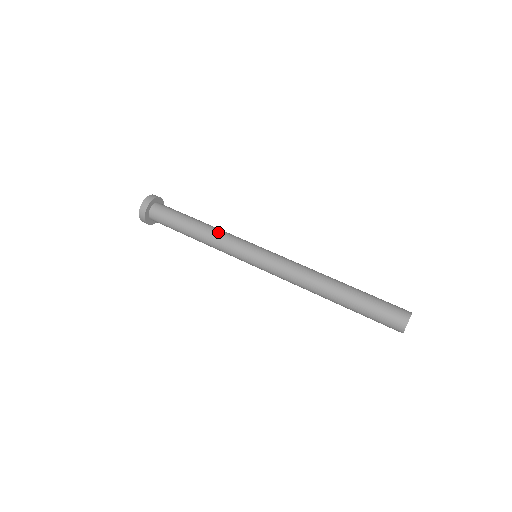
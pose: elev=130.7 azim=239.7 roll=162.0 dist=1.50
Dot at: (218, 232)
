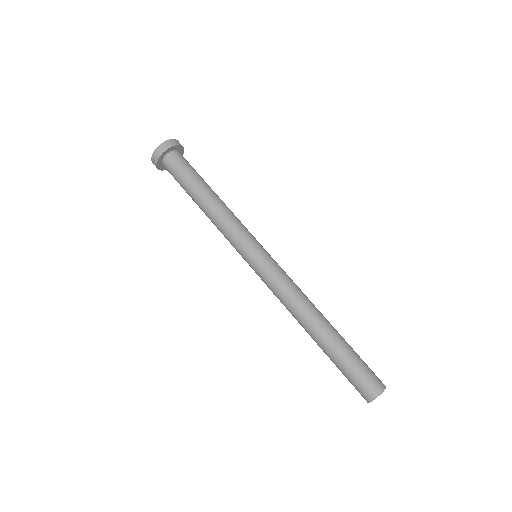
Dot at: (222, 217)
